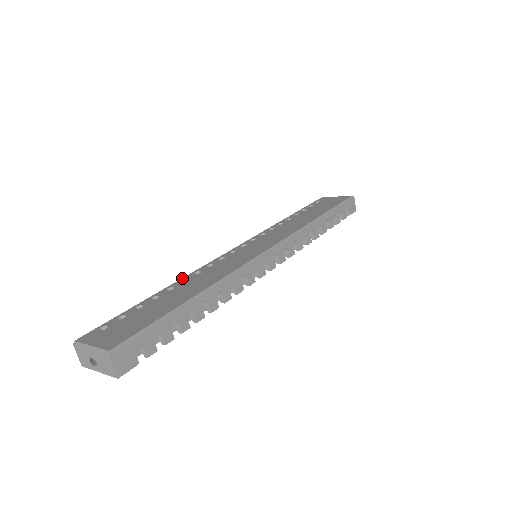
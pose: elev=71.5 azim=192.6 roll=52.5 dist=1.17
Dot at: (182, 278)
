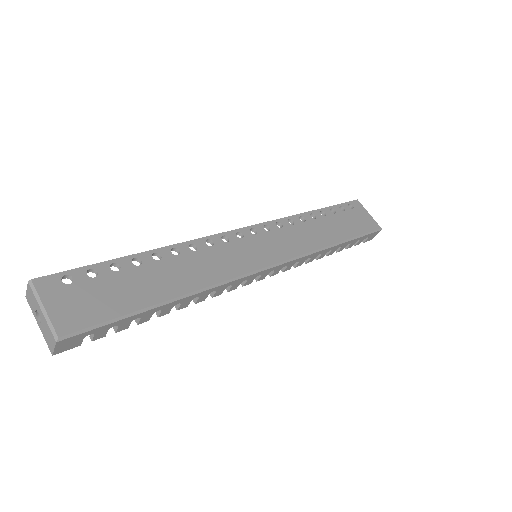
Dot at: (176, 244)
